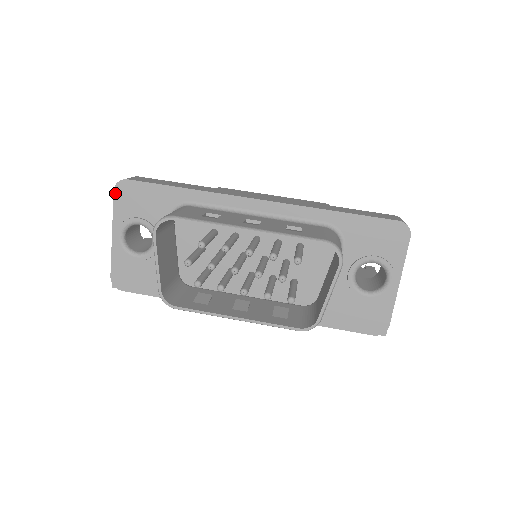
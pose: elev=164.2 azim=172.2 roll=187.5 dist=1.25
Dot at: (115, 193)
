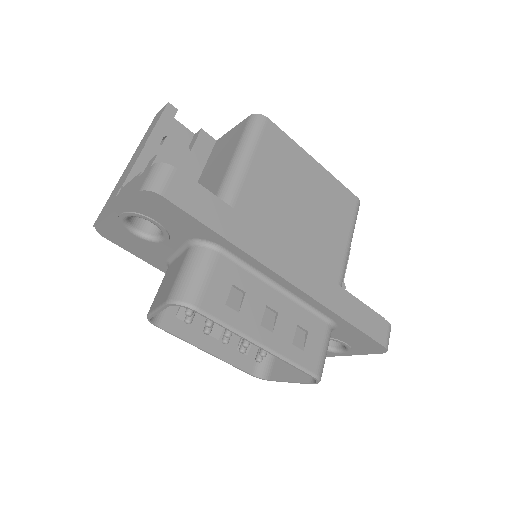
Dot at: (139, 194)
